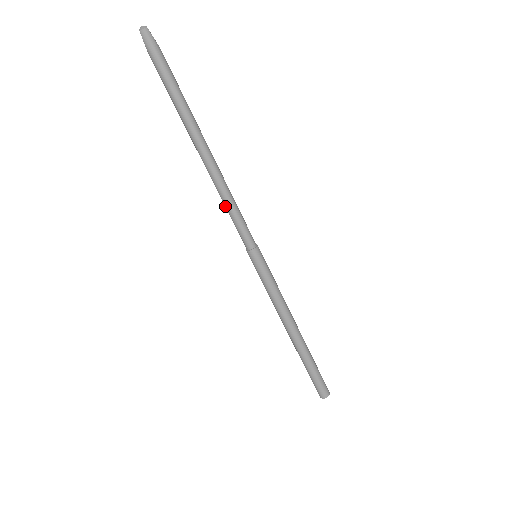
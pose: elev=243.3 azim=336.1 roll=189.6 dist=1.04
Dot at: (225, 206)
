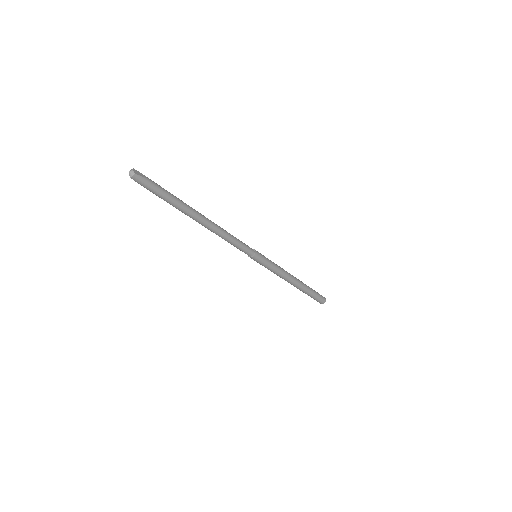
Dot at: occluded
